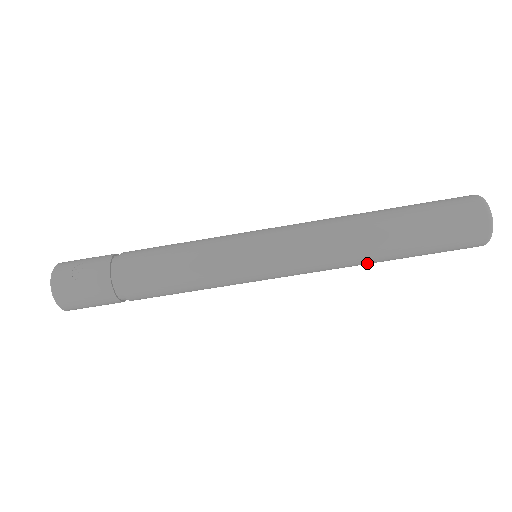
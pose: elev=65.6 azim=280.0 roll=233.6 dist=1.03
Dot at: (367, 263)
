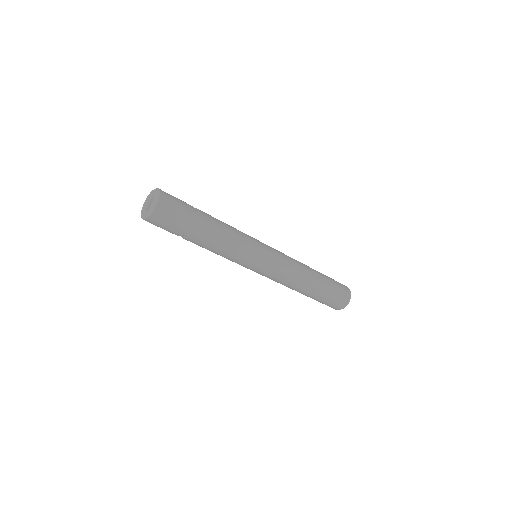
Dot at: (297, 291)
